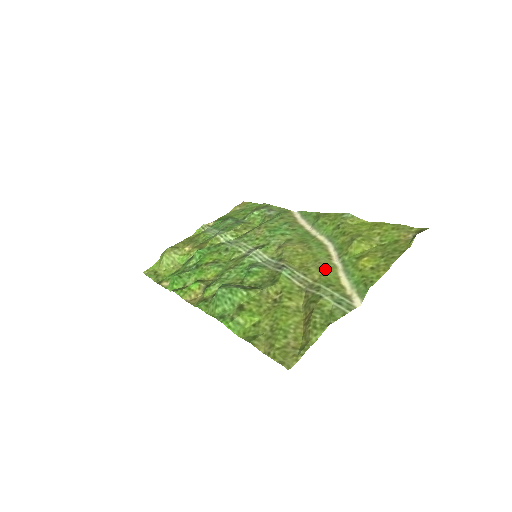
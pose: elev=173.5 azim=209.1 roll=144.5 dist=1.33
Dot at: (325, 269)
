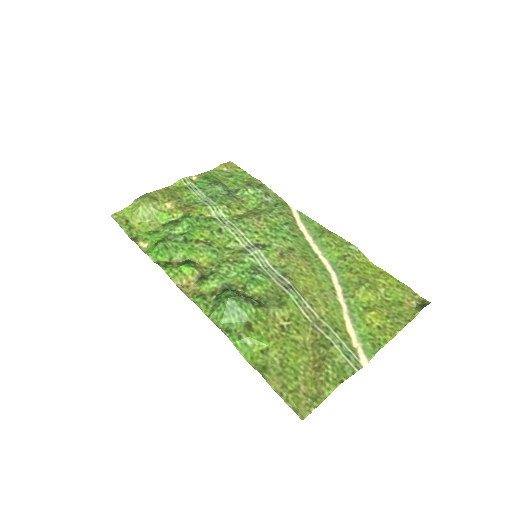
Dot at: (331, 306)
